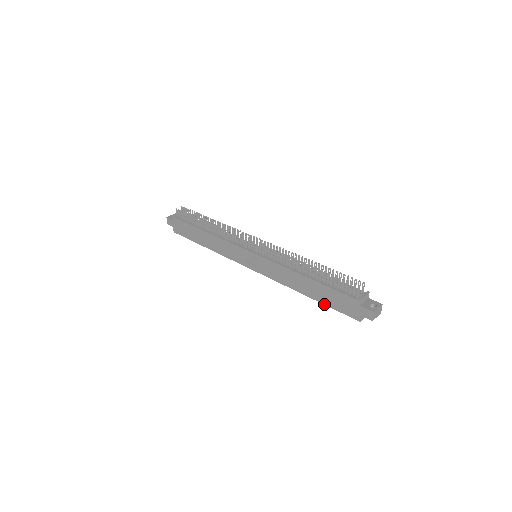
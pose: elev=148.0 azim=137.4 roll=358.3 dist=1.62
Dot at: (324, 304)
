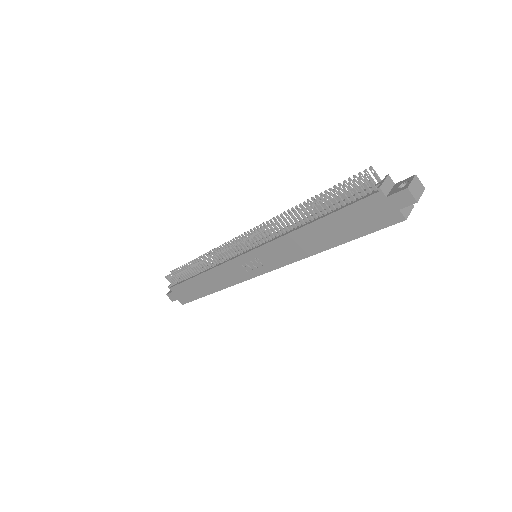
Dot at: occluded
